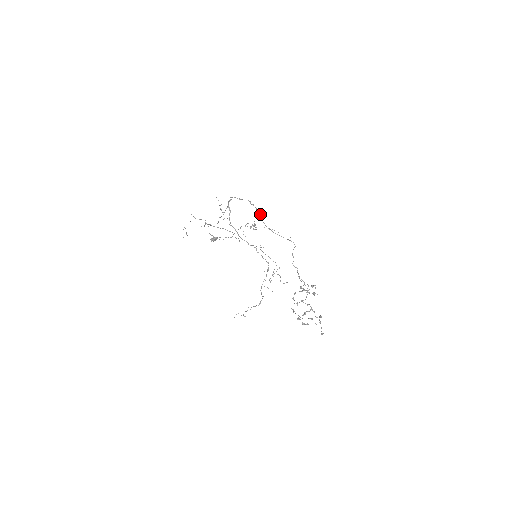
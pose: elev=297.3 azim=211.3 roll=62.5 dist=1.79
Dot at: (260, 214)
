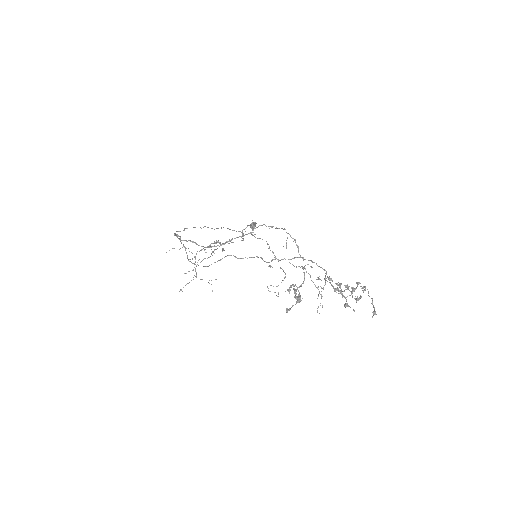
Dot at: occluded
